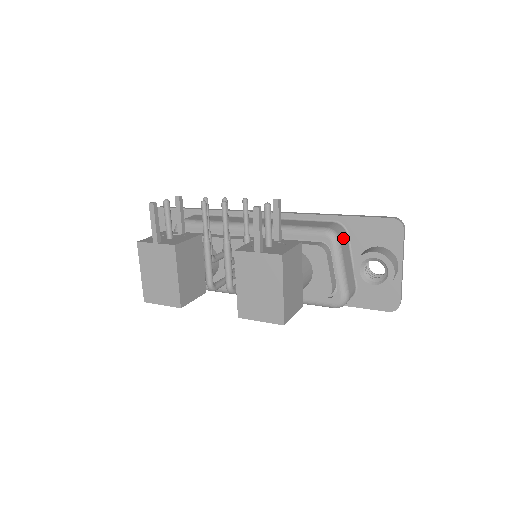
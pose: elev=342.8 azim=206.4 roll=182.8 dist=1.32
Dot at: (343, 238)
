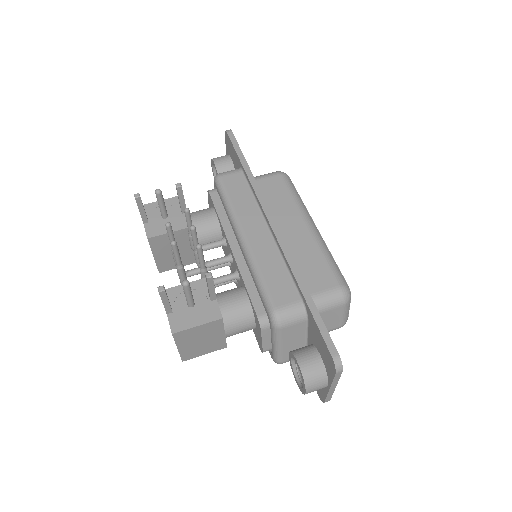
Dot at: (292, 325)
